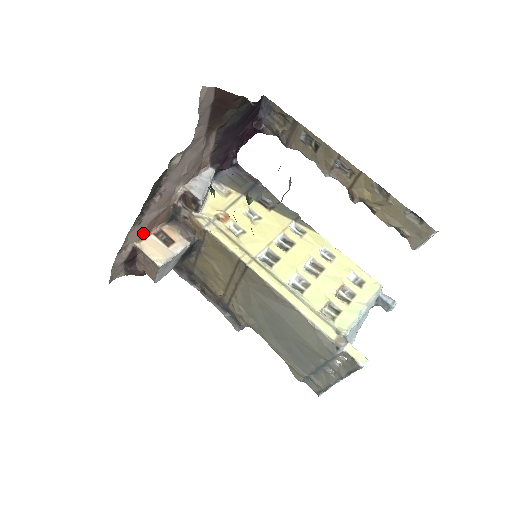
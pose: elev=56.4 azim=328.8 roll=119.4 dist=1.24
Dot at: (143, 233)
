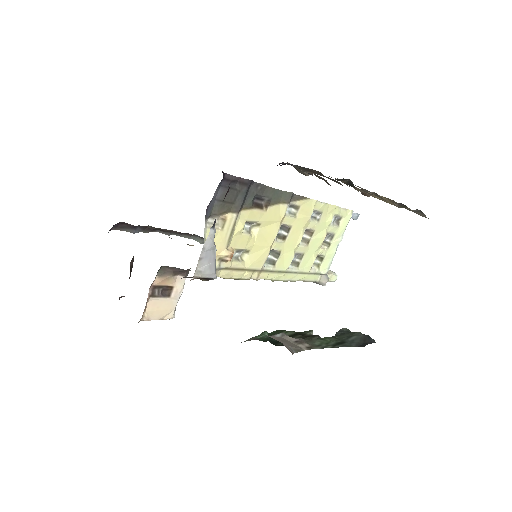
Dot at: occluded
